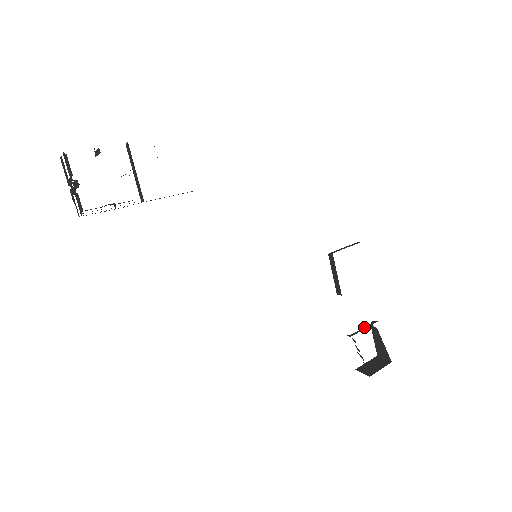
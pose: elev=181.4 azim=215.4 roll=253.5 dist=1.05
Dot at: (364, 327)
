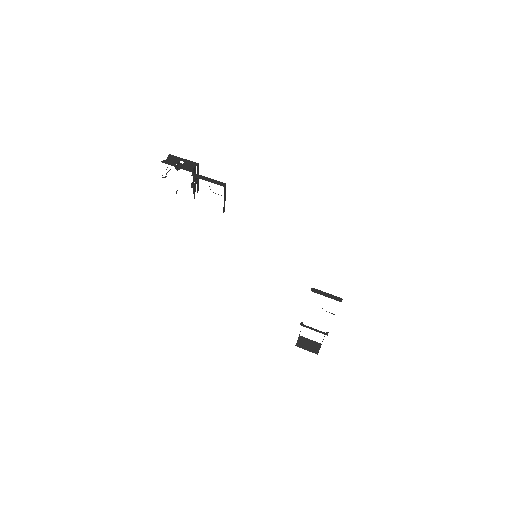
Dot at: (316, 329)
